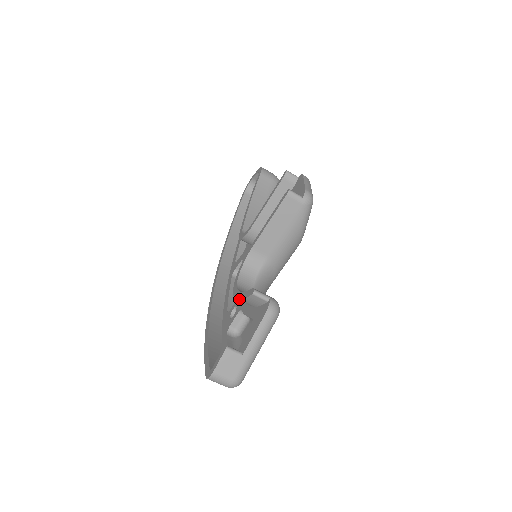
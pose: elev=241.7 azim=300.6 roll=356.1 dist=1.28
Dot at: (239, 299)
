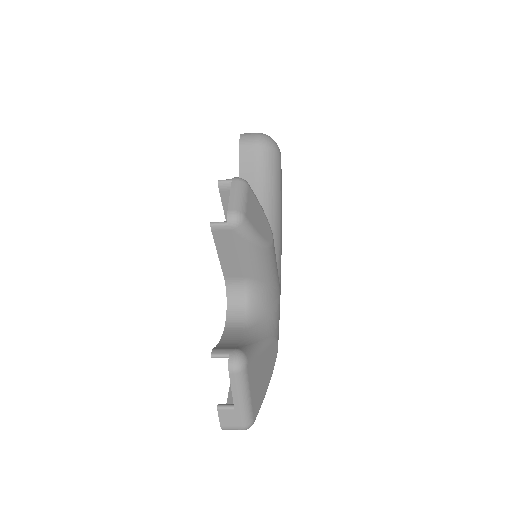
Dot at: occluded
